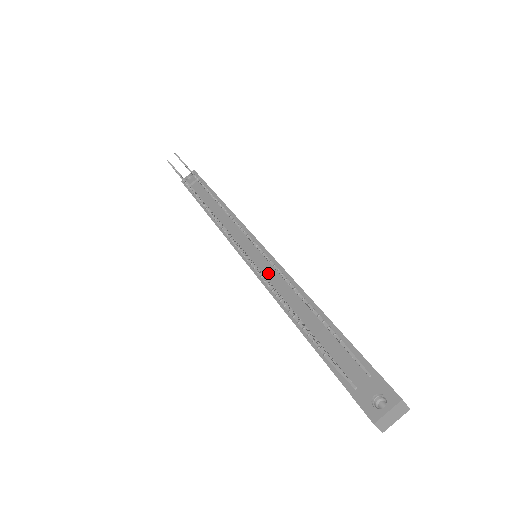
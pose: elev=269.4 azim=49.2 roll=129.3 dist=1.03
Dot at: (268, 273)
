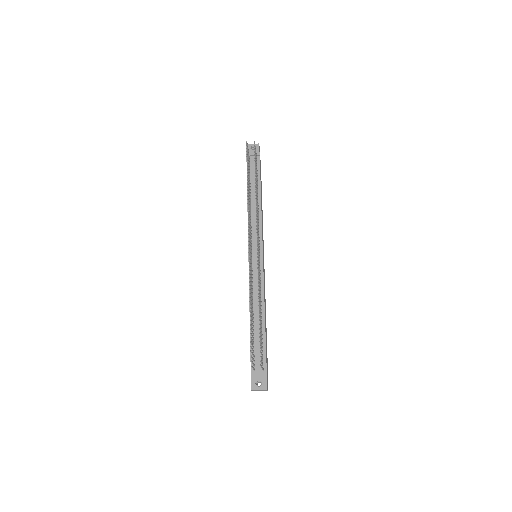
Dot at: (255, 278)
